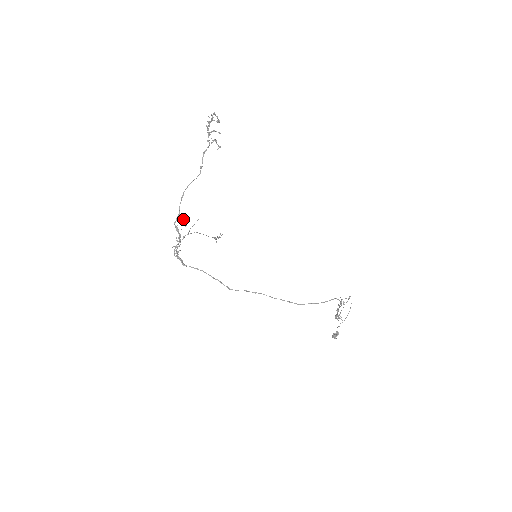
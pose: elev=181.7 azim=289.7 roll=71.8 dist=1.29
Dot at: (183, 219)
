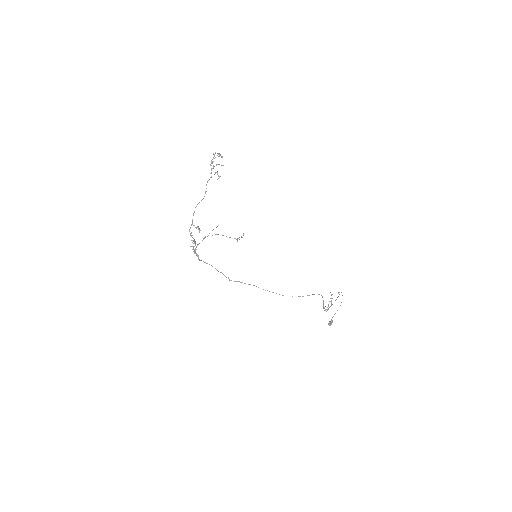
Dot at: (196, 228)
